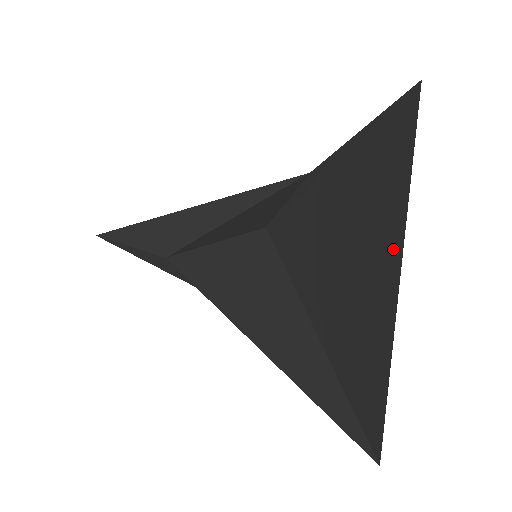
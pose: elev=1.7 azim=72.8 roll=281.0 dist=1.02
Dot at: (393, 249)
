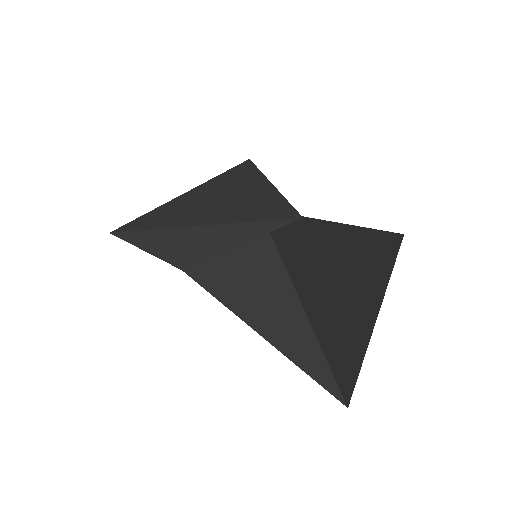
Dot at: (368, 318)
